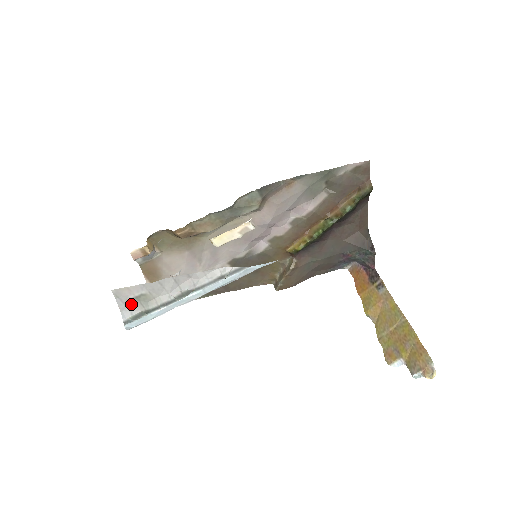
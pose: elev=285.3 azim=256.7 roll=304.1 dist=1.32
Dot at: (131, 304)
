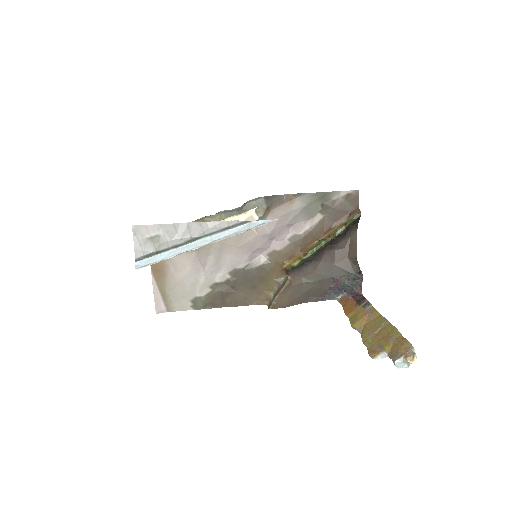
Dot at: (145, 244)
